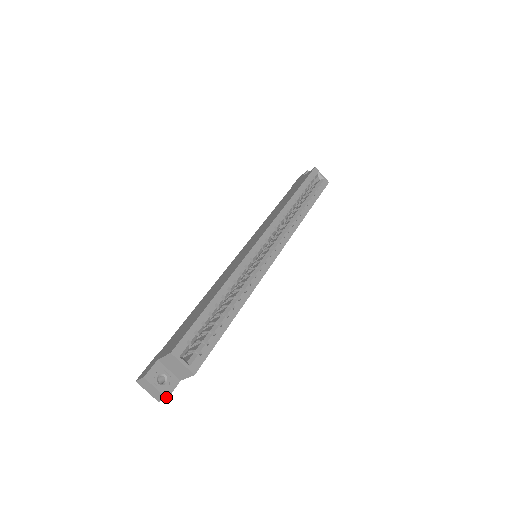
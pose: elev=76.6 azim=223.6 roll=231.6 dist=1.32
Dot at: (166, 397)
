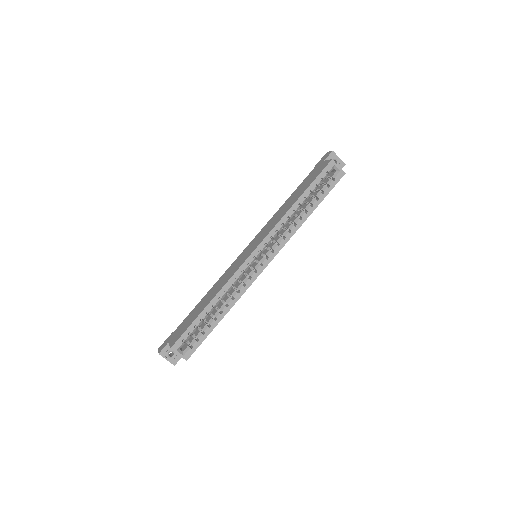
Dot at: (174, 365)
